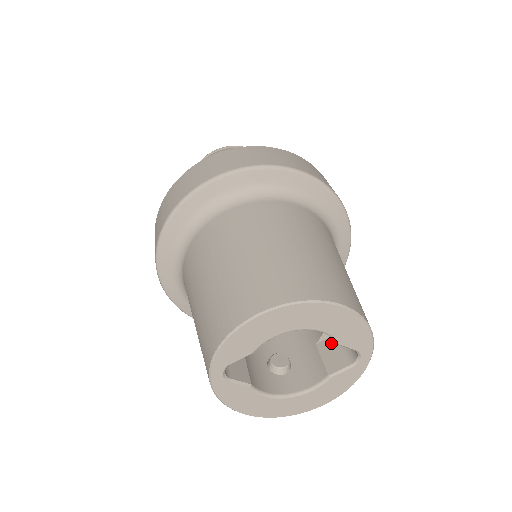
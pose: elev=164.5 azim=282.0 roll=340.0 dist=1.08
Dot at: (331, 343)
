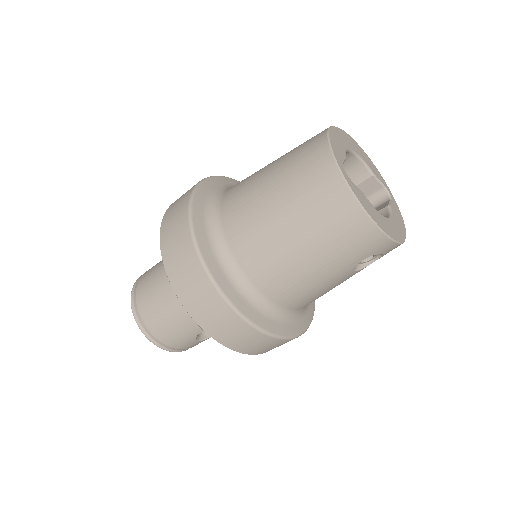
Dot at: occluded
